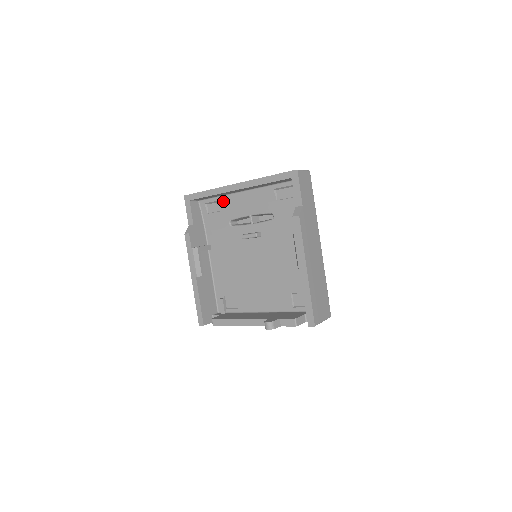
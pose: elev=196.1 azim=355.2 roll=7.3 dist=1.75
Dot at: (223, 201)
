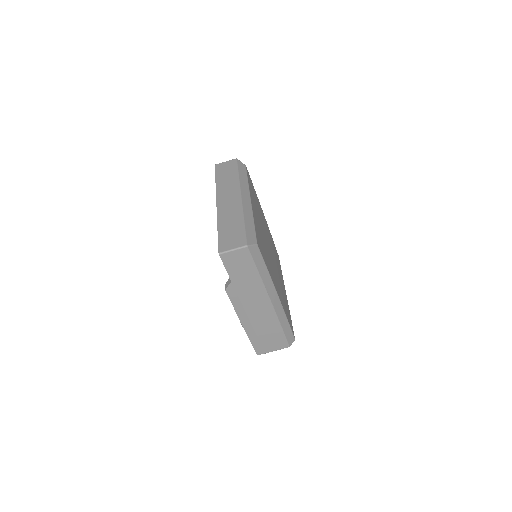
Dot at: occluded
